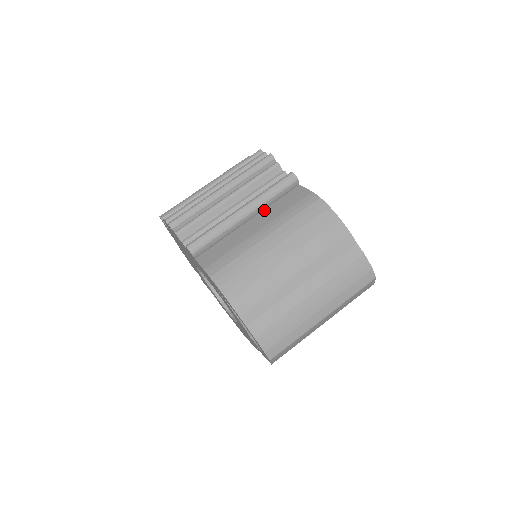
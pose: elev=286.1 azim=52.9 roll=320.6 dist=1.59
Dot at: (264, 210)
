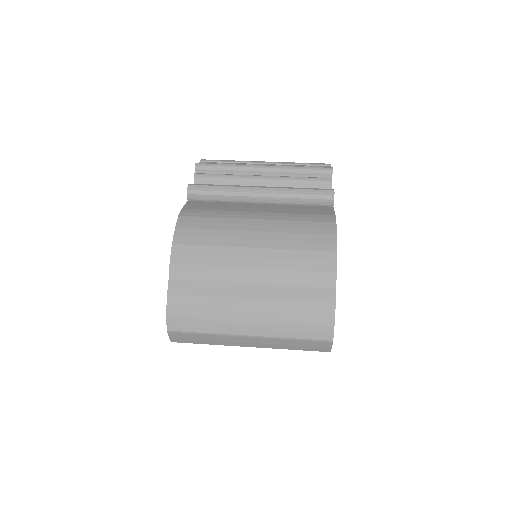
Dot at: (281, 205)
